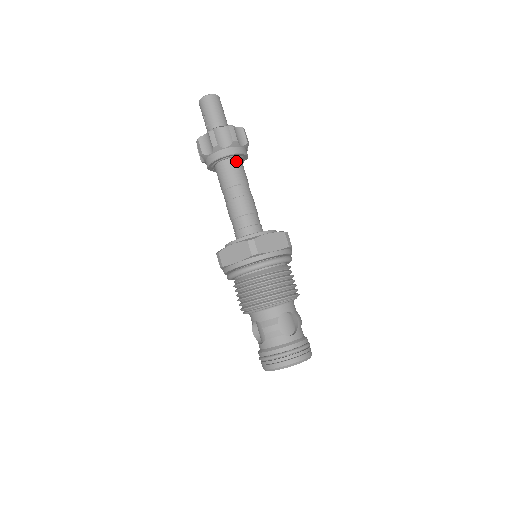
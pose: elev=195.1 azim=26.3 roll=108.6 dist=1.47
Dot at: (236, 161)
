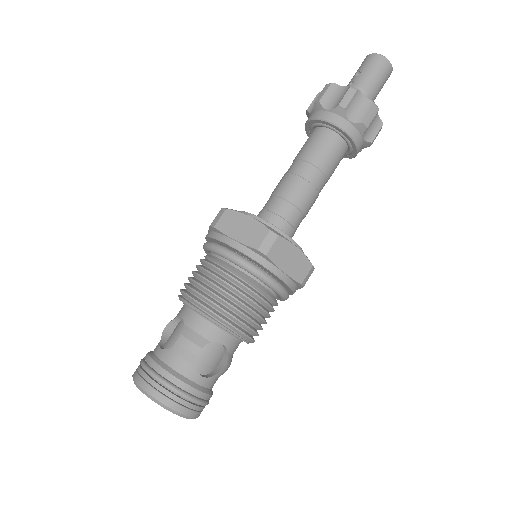
Dot at: (342, 146)
